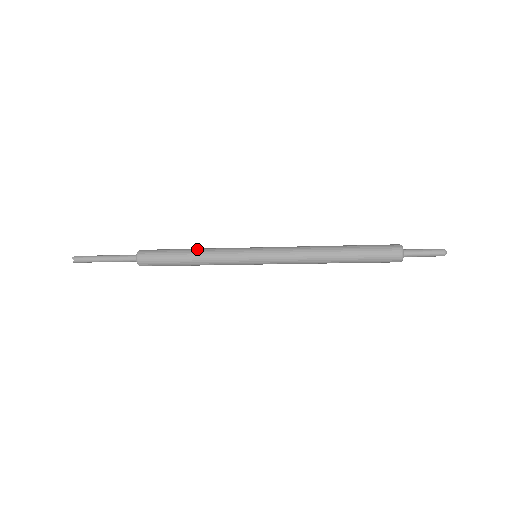
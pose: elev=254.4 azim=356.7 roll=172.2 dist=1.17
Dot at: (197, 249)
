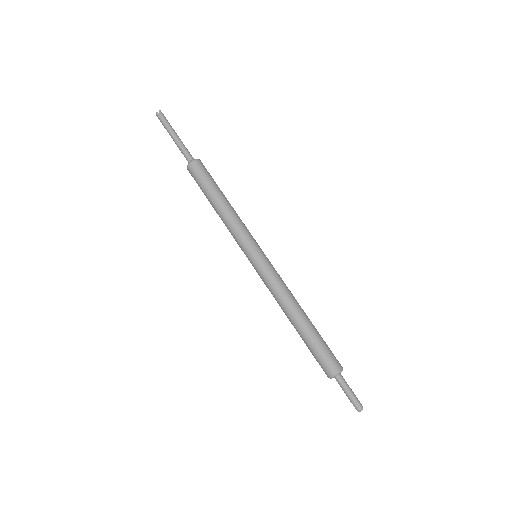
Dot at: occluded
